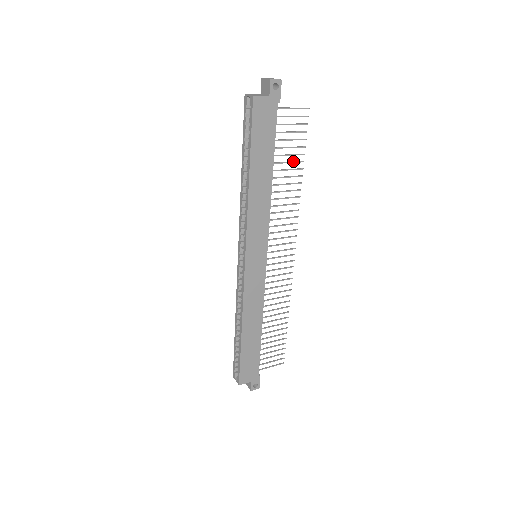
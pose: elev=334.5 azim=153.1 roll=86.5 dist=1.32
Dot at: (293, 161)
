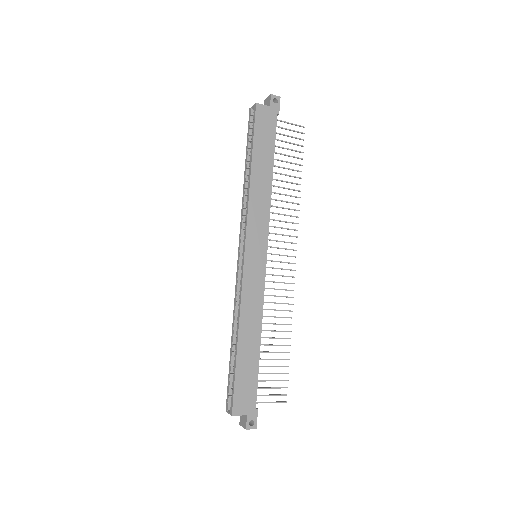
Dot at: (292, 169)
